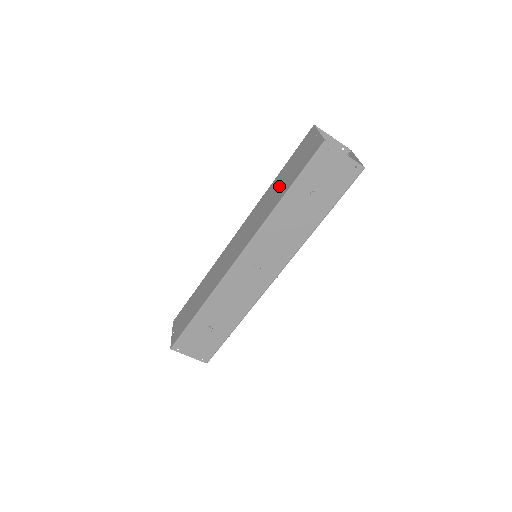
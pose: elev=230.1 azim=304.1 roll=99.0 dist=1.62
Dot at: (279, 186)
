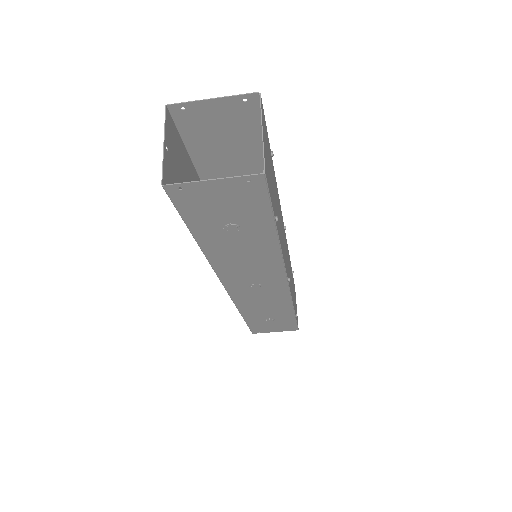
Dot at: occluded
